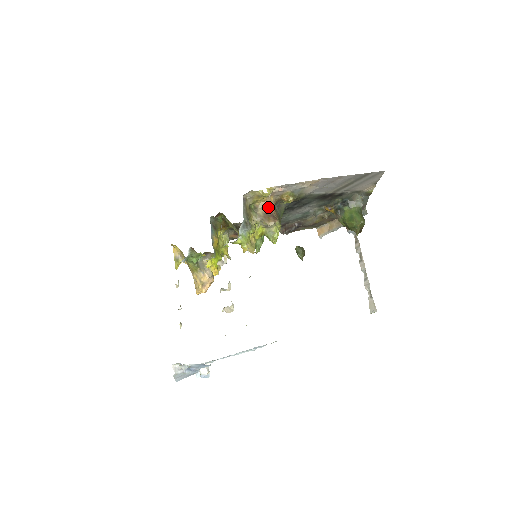
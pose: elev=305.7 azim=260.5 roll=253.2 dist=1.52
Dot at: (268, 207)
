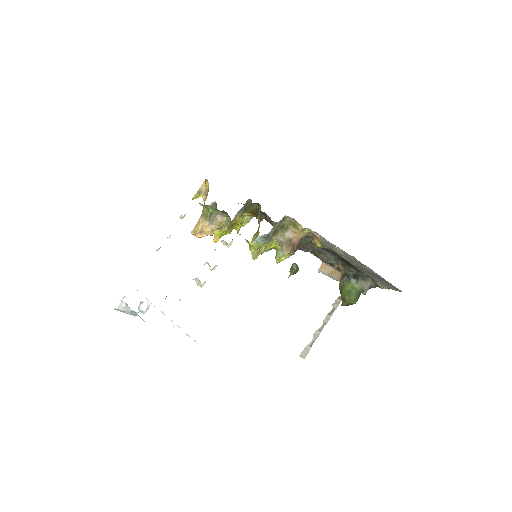
Dot at: (297, 236)
